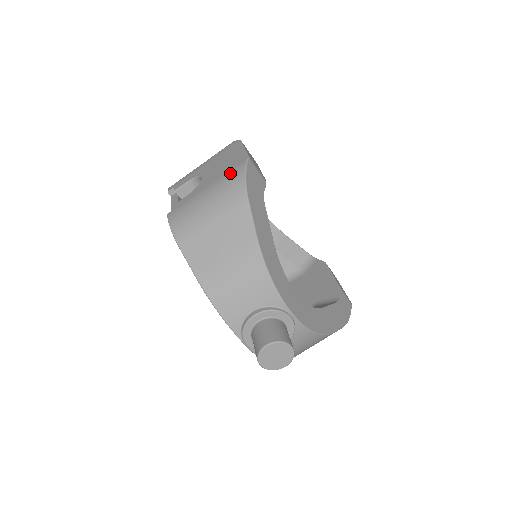
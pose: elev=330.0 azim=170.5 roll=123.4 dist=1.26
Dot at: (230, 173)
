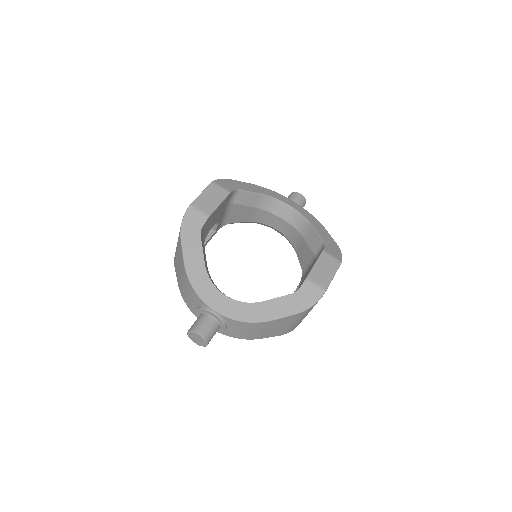
Dot at: occluded
